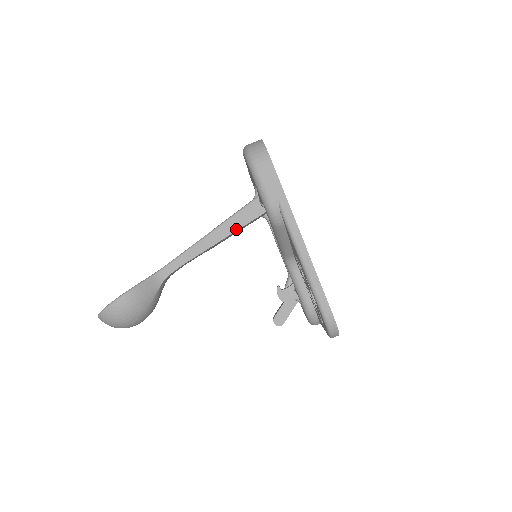
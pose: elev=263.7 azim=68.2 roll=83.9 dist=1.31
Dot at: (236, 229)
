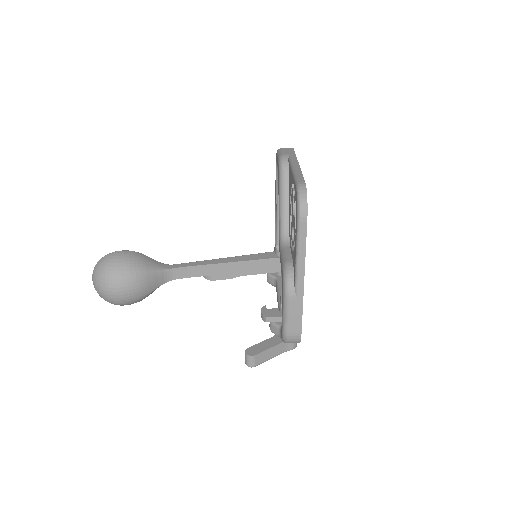
Dot at: (247, 260)
